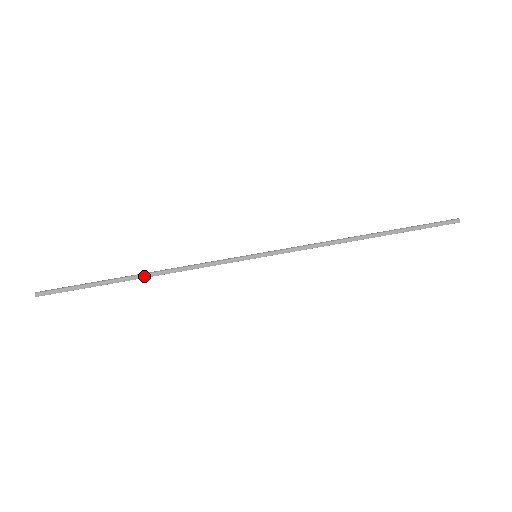
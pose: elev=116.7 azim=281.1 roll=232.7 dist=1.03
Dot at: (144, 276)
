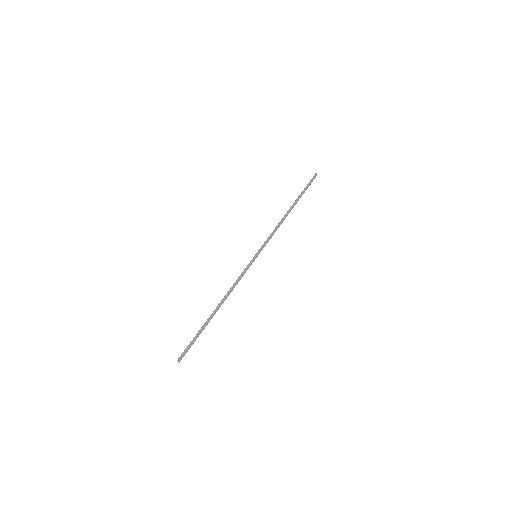
Dot at: (219, 307)
